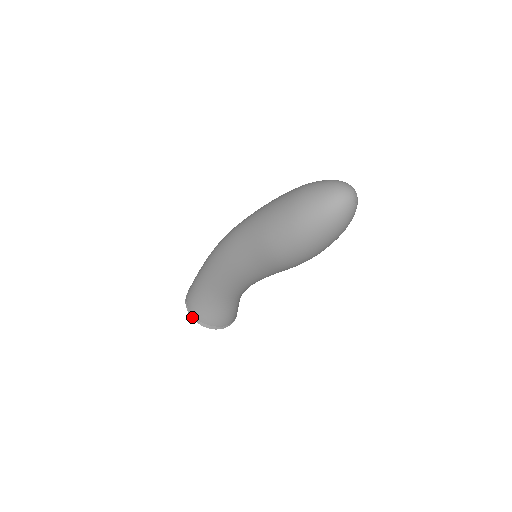
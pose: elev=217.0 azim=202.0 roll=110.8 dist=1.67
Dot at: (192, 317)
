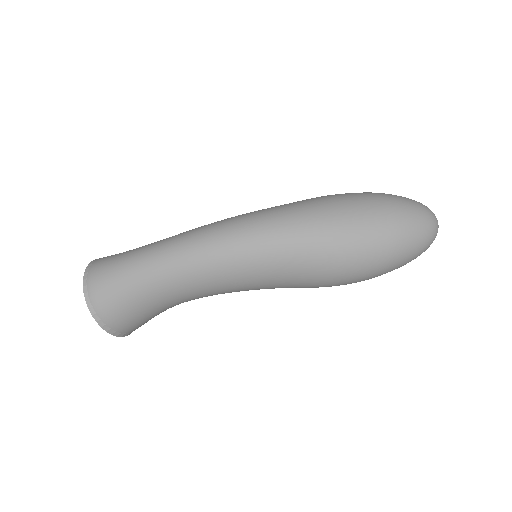
Dot at: (100, 324)
